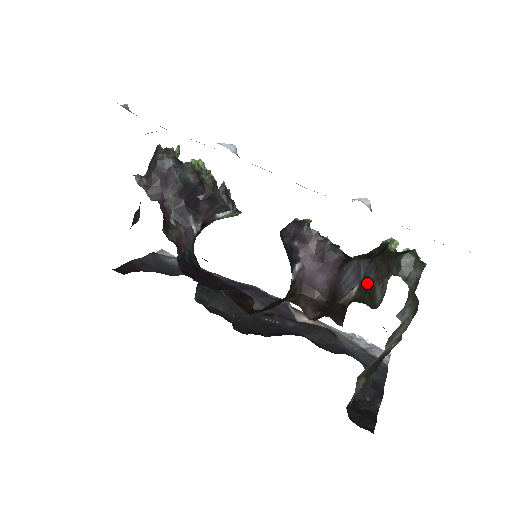
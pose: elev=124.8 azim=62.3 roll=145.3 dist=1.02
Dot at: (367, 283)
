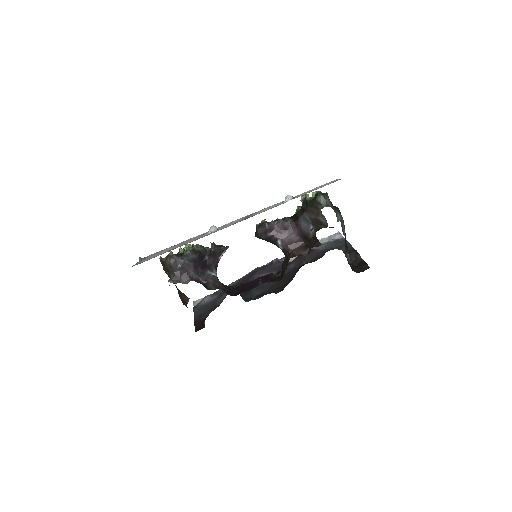
Dot at: (314, 221)
